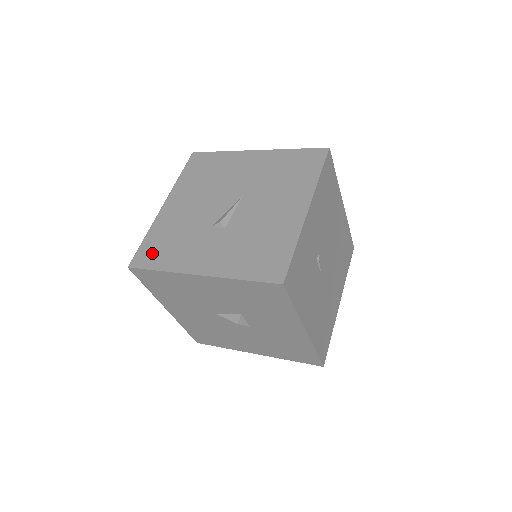
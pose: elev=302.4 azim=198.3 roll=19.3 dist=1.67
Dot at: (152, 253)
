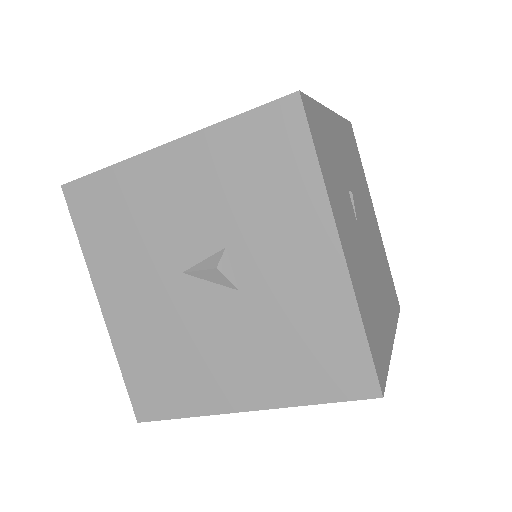
Dot at: occluded
